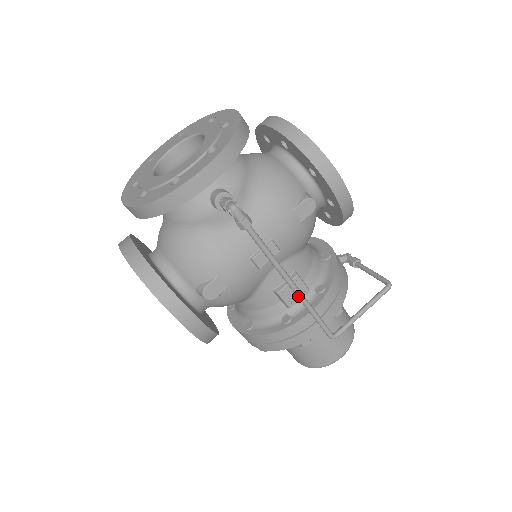
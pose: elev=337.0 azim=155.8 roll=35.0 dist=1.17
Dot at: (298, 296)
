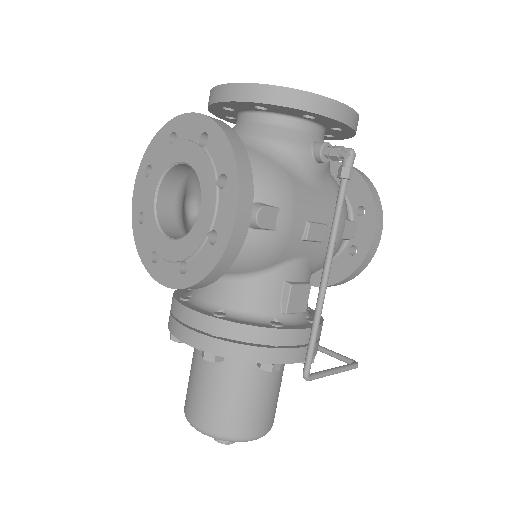
Dot at: (322, 292)
